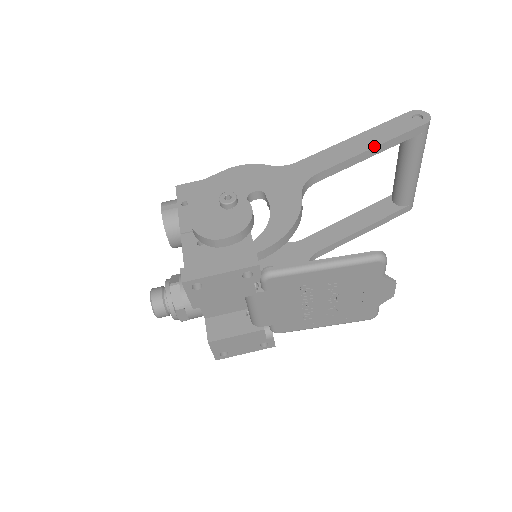
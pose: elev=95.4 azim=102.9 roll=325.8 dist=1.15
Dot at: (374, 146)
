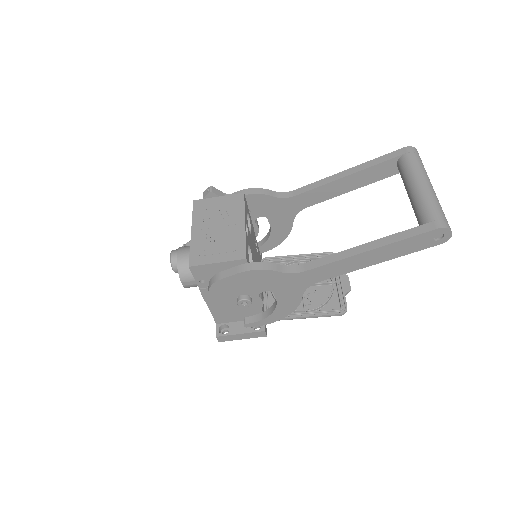
Dot at: occluded
